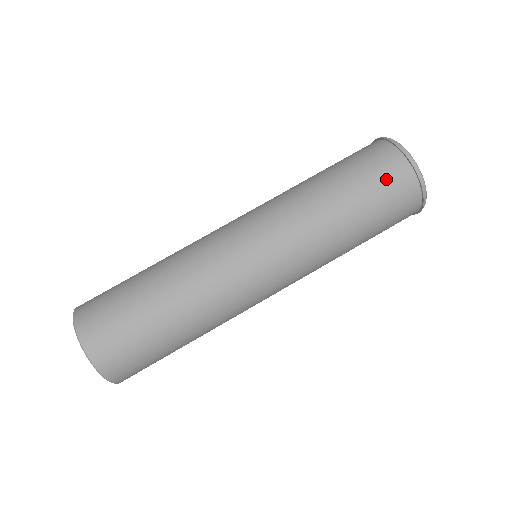
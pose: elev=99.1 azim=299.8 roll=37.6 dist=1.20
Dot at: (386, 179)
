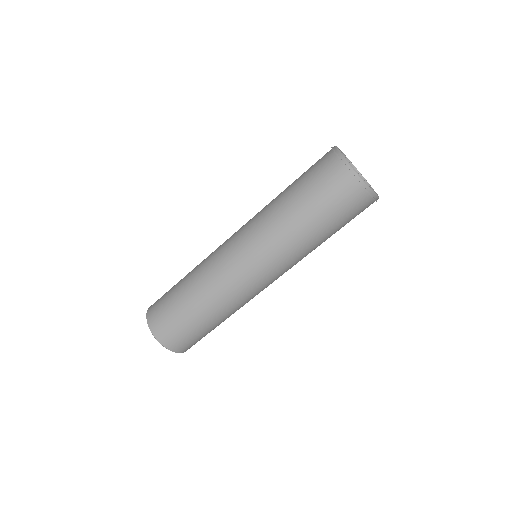
Dot at: (335, 193)
